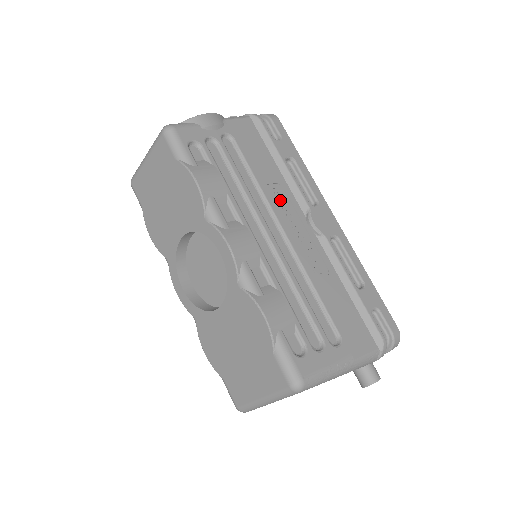
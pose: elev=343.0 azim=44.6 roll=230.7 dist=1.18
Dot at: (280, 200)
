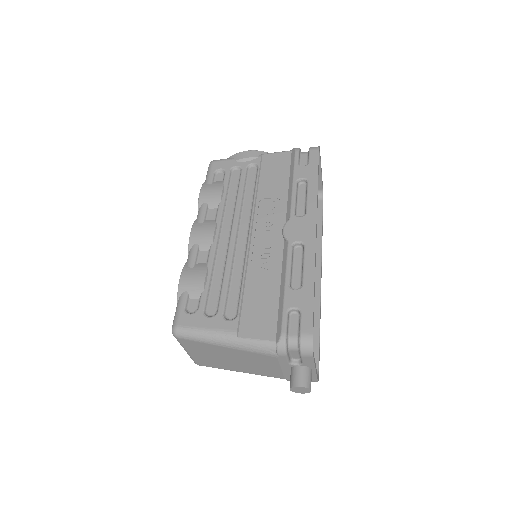
Dot at: (269, 210)
